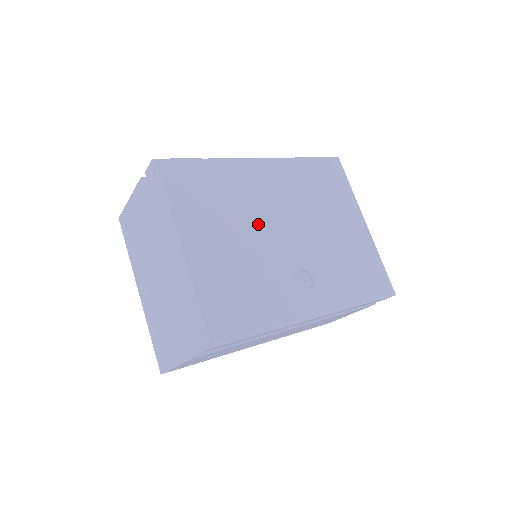
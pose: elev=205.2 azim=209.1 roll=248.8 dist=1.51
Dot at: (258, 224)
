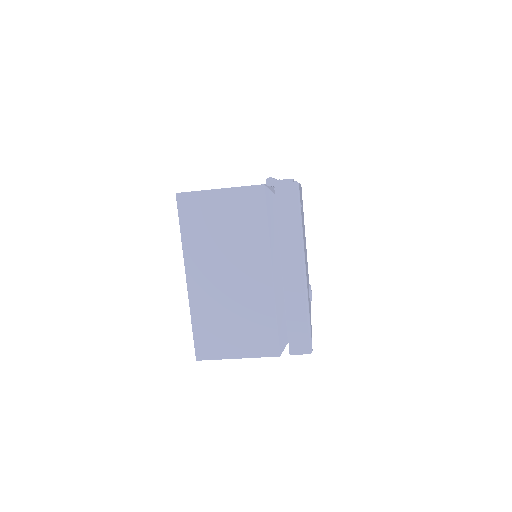
Dot at: occluded
